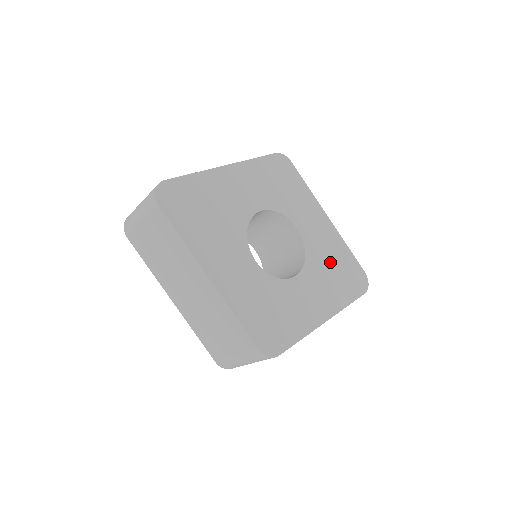
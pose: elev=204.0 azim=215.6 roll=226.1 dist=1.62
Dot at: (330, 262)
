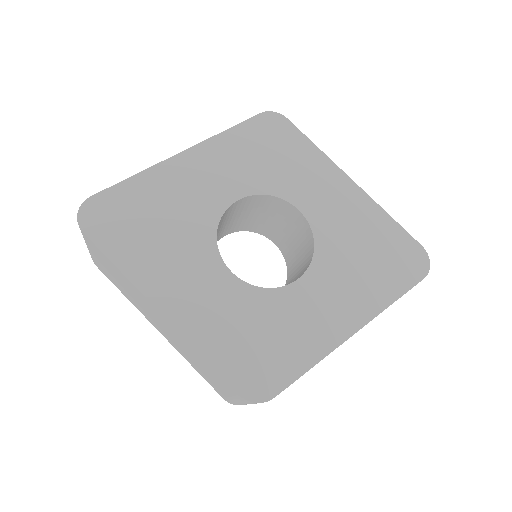
Dot at: (358, 245)
